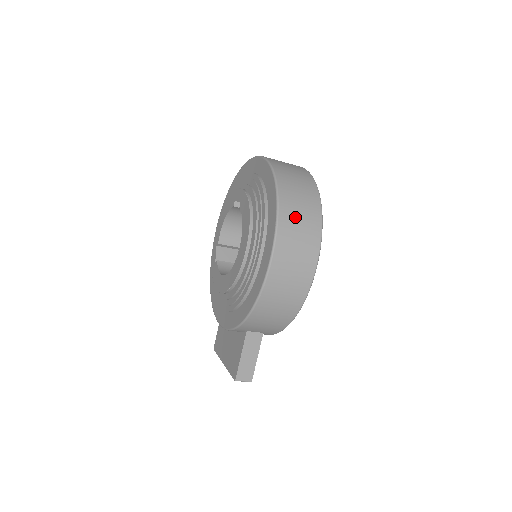
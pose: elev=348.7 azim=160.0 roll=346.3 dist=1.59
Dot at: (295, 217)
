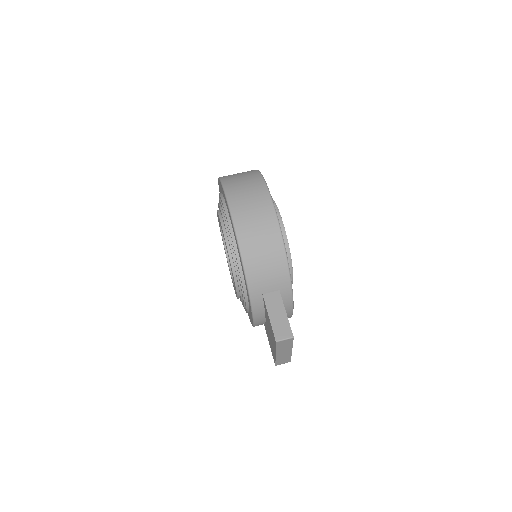
Dot at: (238, 181)
